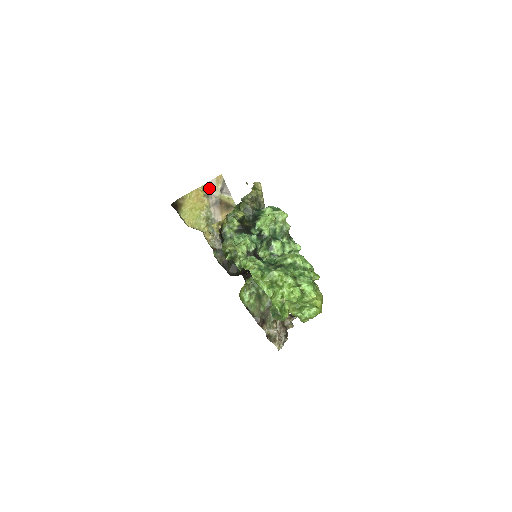
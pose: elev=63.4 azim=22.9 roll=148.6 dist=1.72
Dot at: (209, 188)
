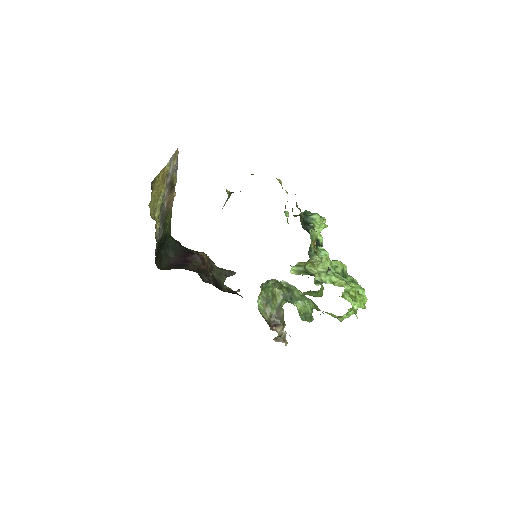
Dot at: occluded
